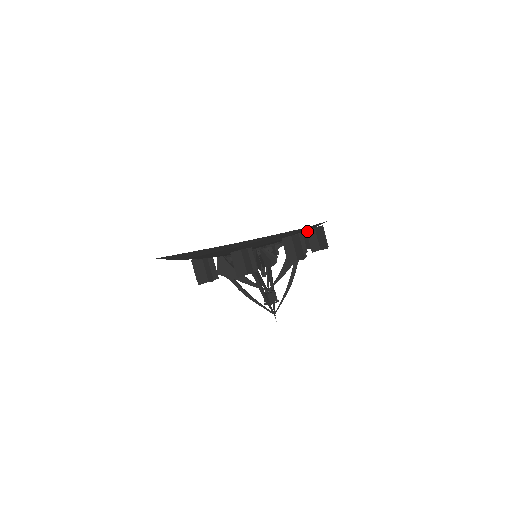
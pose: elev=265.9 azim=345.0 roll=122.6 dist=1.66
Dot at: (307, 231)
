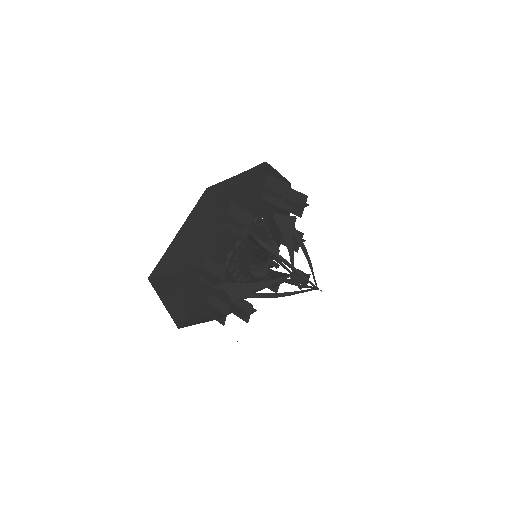
Dot at: occluded
